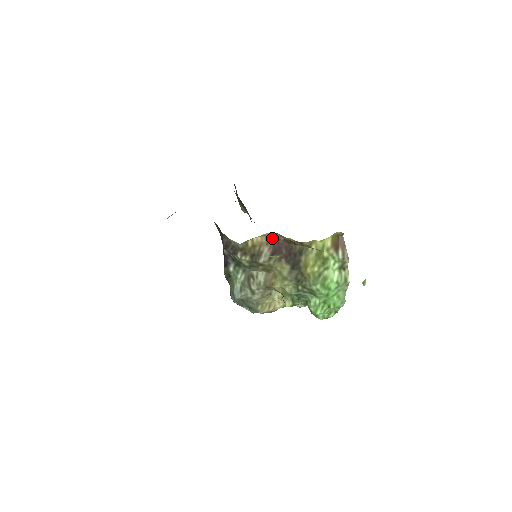
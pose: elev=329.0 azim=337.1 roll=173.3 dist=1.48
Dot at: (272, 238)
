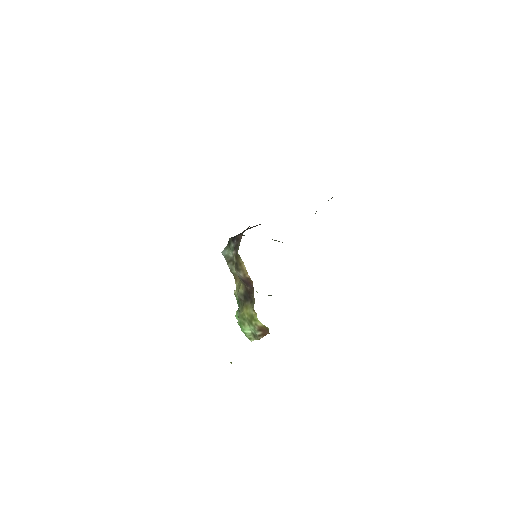
Dot at: (249, 278)
